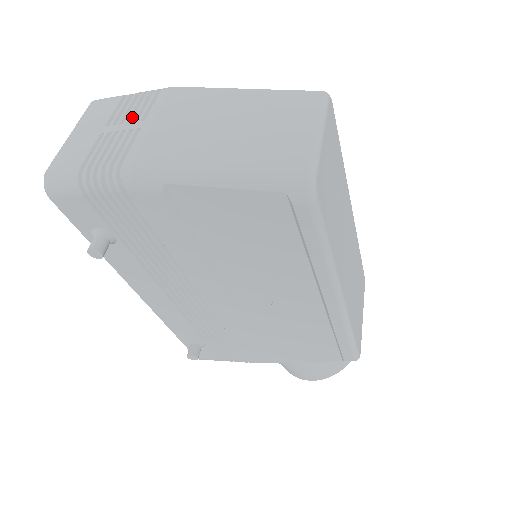
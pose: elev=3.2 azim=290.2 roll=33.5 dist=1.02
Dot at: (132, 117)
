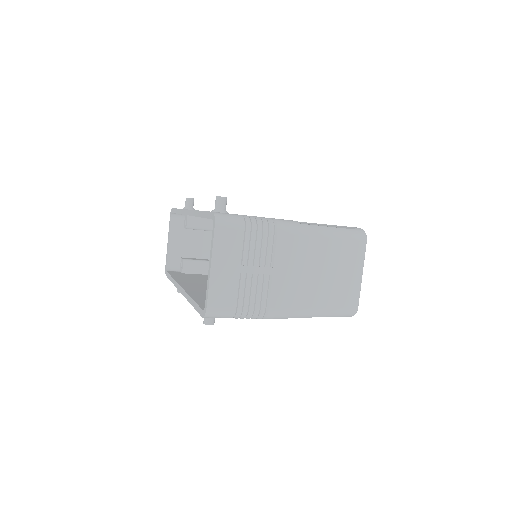
Dot at: (260, 258)
